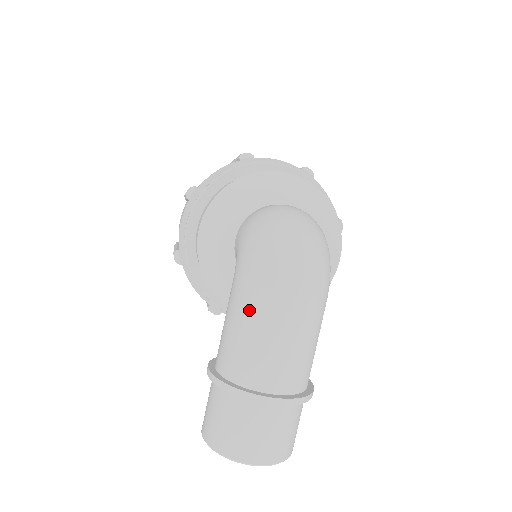
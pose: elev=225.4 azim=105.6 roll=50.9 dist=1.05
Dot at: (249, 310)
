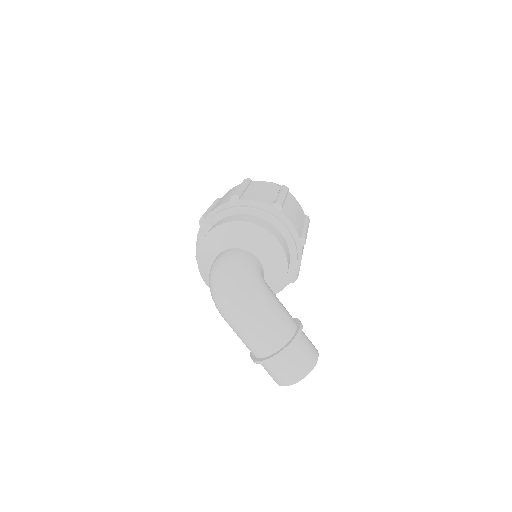
Dot at: (233, 328)
